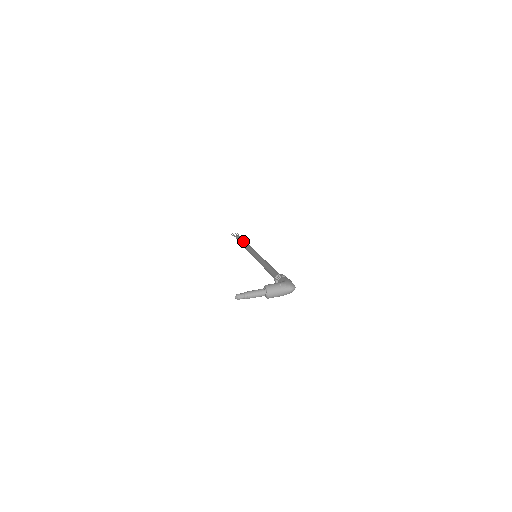
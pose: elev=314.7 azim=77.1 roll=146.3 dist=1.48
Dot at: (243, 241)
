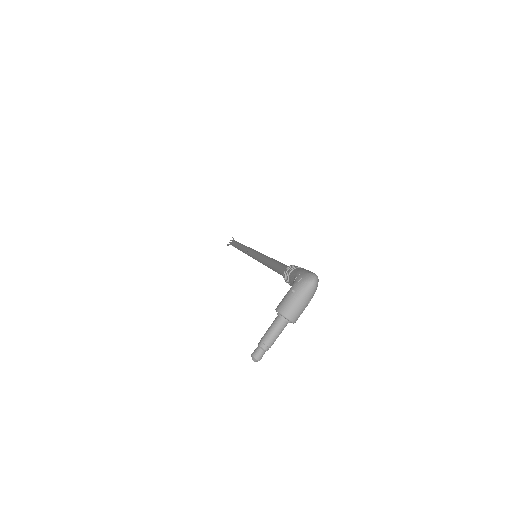
Dot at: (237, 246)
